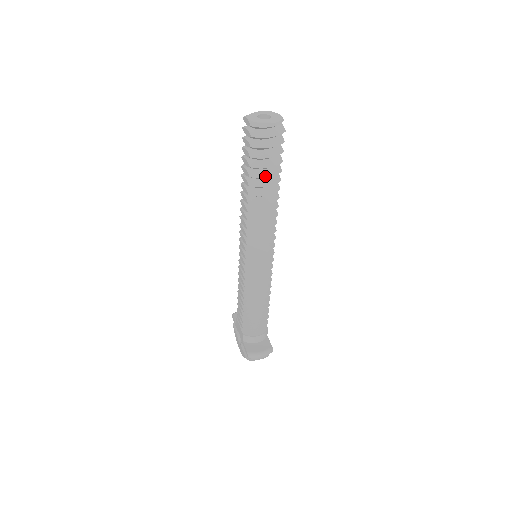
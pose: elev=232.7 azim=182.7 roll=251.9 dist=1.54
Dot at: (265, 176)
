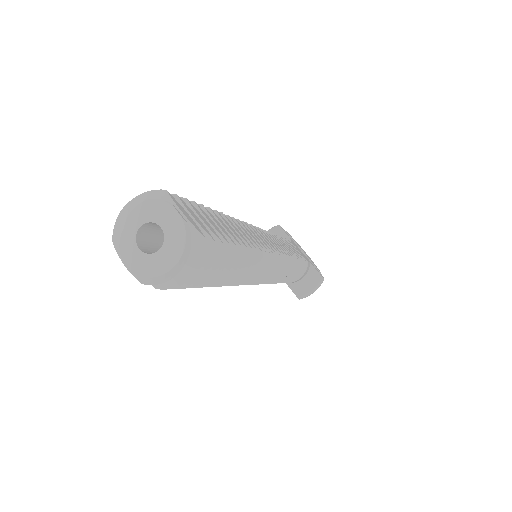
Dot at: (216, 279)
